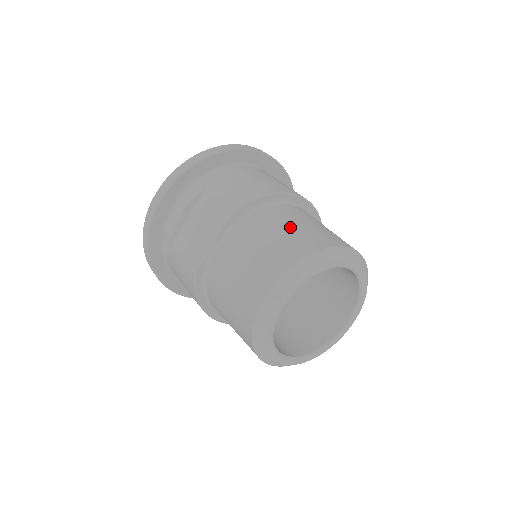
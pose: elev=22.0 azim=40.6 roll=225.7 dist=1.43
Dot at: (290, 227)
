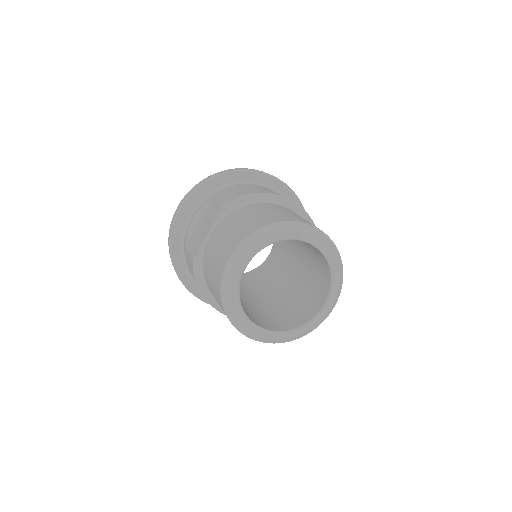
Dot at: (261, 213)
